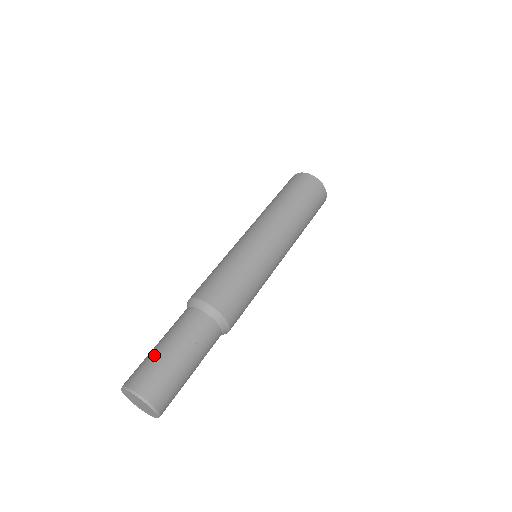
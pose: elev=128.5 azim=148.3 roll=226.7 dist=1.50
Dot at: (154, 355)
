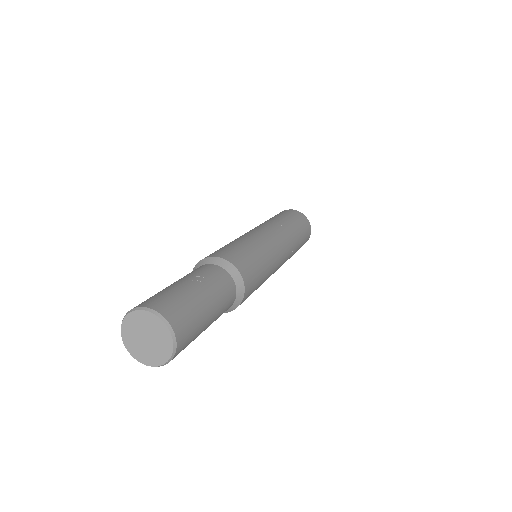
Dot at: occluded
